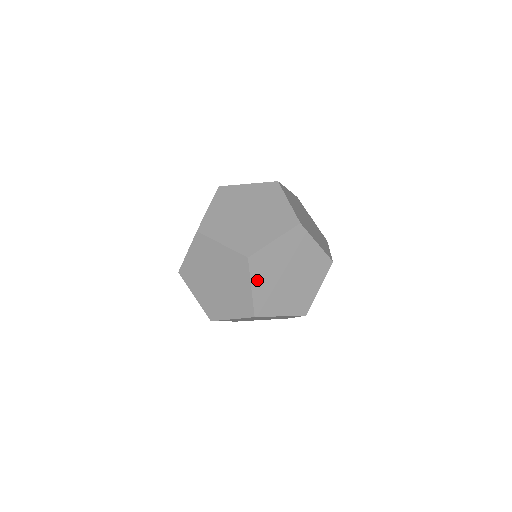
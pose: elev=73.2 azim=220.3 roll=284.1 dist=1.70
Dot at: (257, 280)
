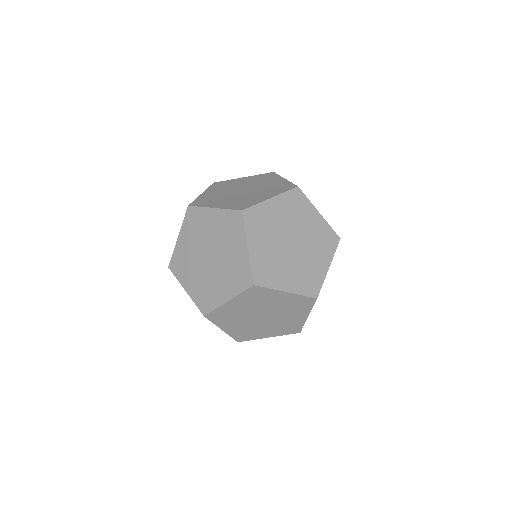
Dot at: (239, 301)
